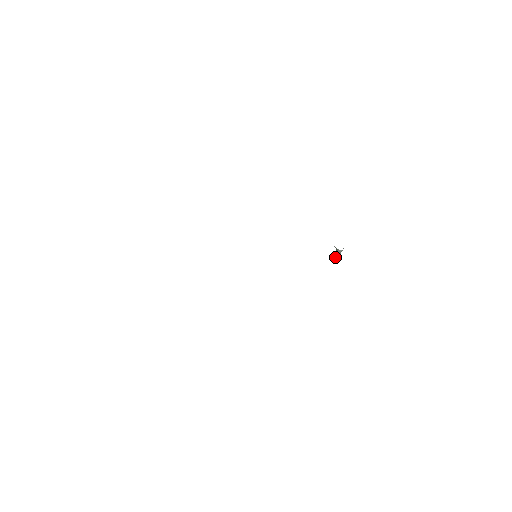
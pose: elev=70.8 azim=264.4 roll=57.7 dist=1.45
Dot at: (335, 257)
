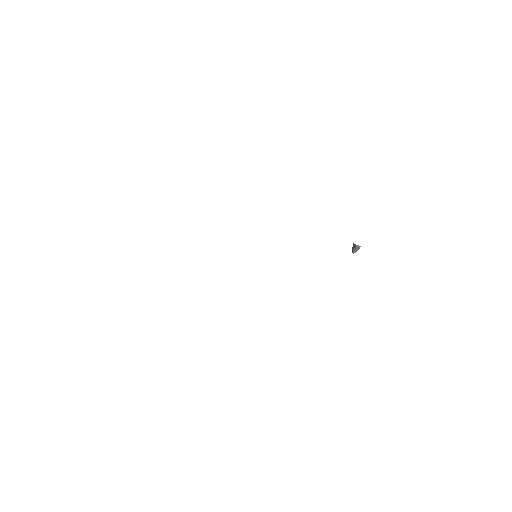
Dot at: (352, 252)
